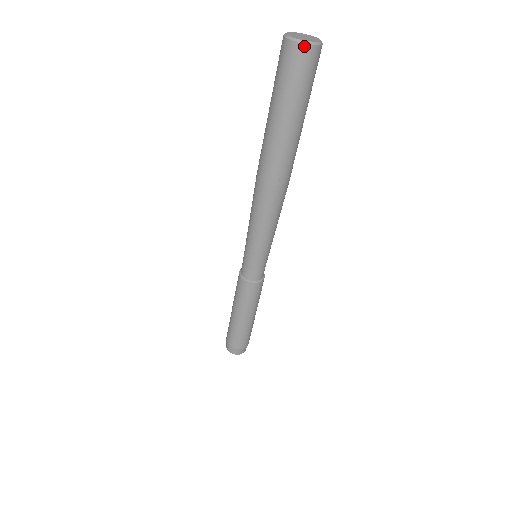
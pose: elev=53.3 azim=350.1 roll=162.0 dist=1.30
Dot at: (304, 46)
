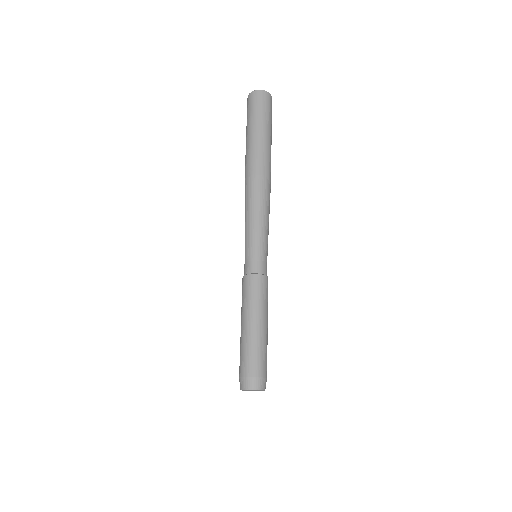
Dot at: (250, 94)
